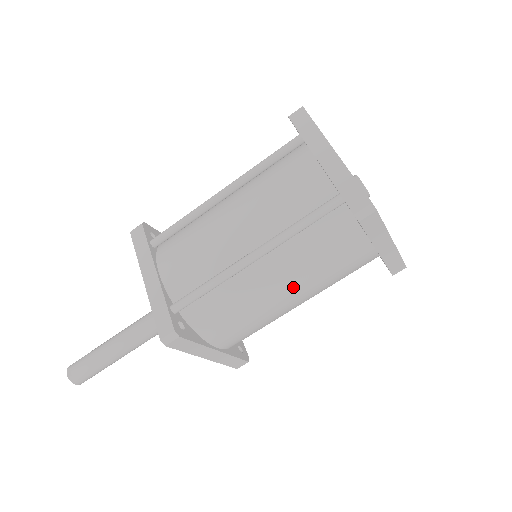
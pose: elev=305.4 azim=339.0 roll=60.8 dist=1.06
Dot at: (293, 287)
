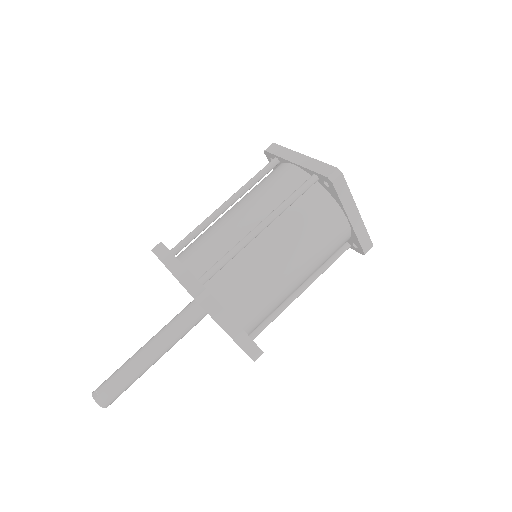
Dot at: (293, 254)
